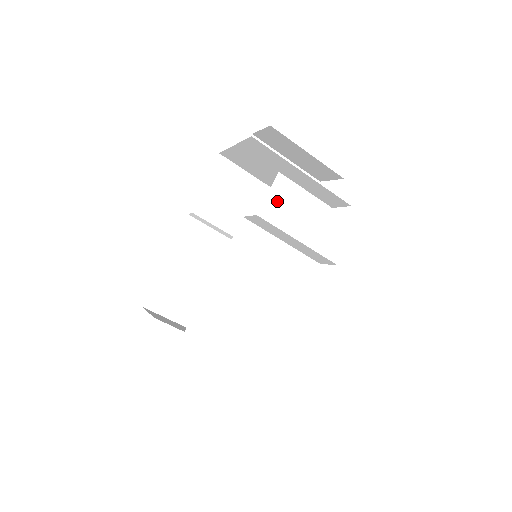
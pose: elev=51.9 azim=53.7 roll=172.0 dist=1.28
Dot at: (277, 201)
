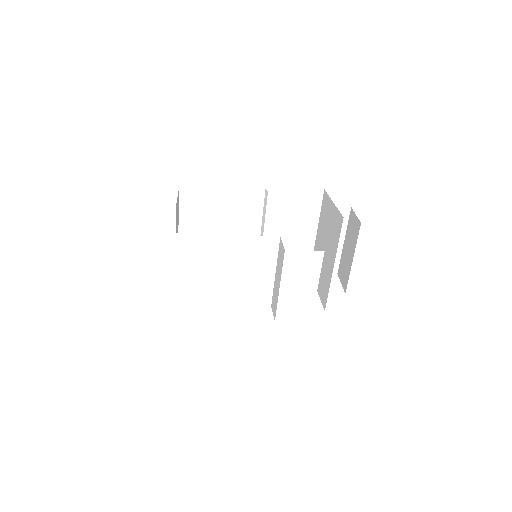
Dot at: (302, 259)
